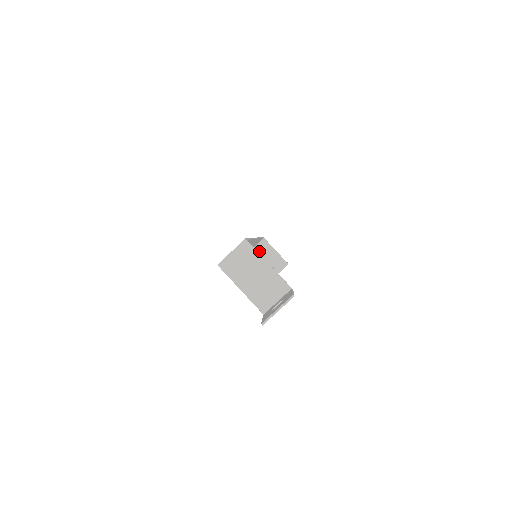
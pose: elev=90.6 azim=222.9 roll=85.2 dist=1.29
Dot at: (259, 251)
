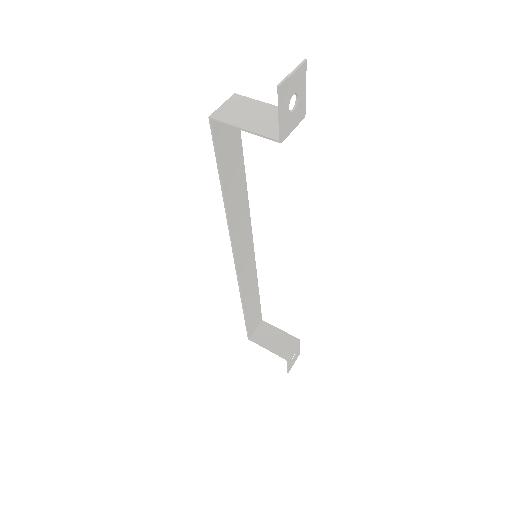
Dot at: (261, 335)
